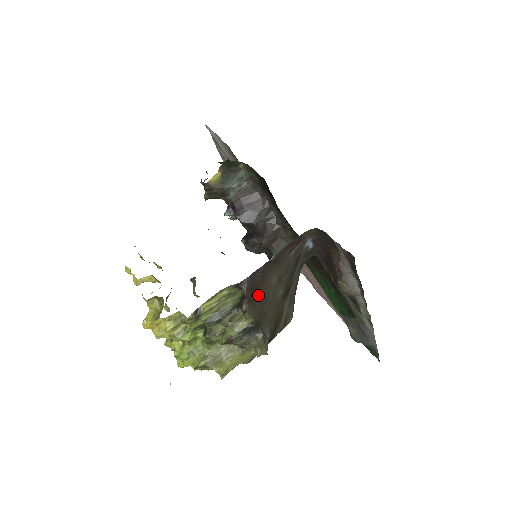
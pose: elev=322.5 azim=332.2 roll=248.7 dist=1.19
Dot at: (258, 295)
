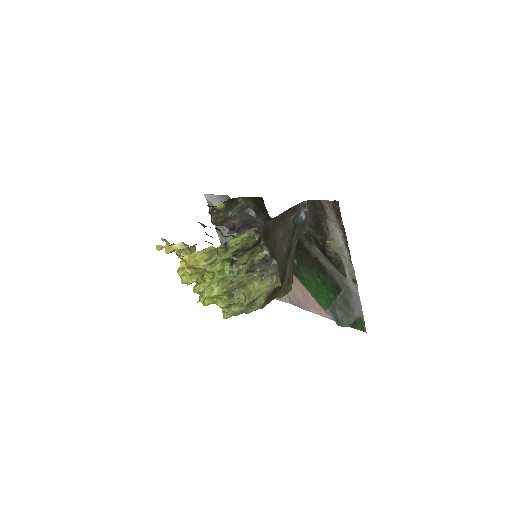
Dot at: (270, 240)
